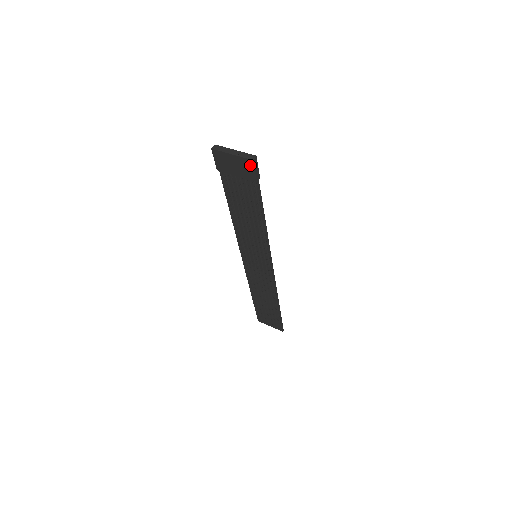
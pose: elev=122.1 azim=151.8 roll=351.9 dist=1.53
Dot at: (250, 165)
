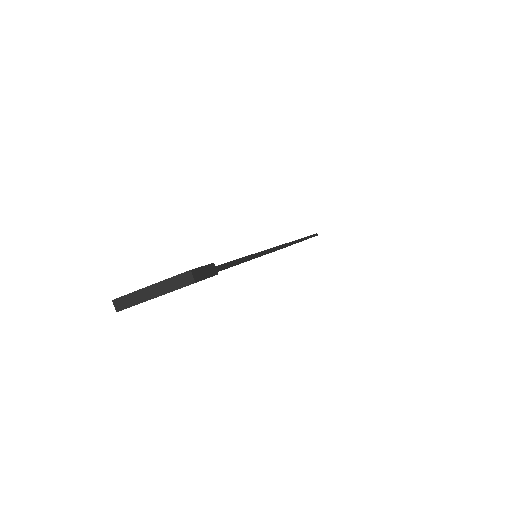
Dot at: occluded
